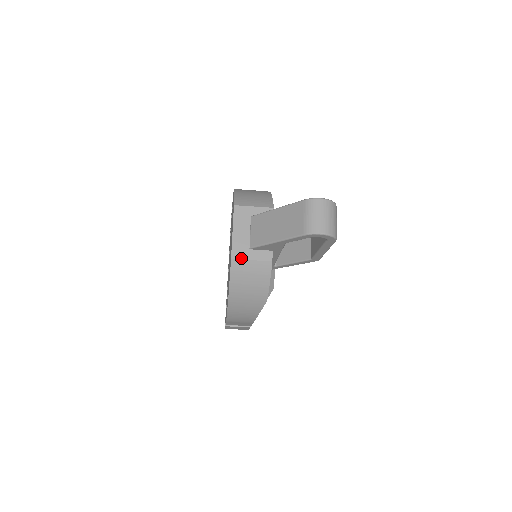
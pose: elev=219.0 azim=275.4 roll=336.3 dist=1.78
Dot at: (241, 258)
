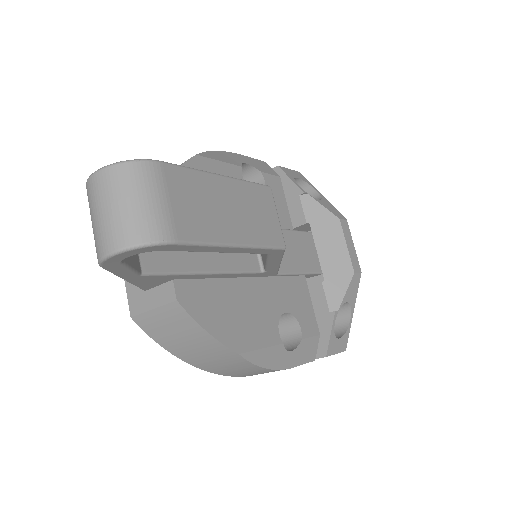
Dot at: (140, 311)
